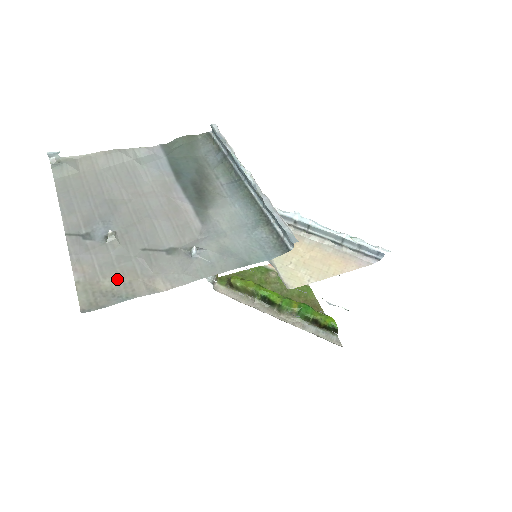
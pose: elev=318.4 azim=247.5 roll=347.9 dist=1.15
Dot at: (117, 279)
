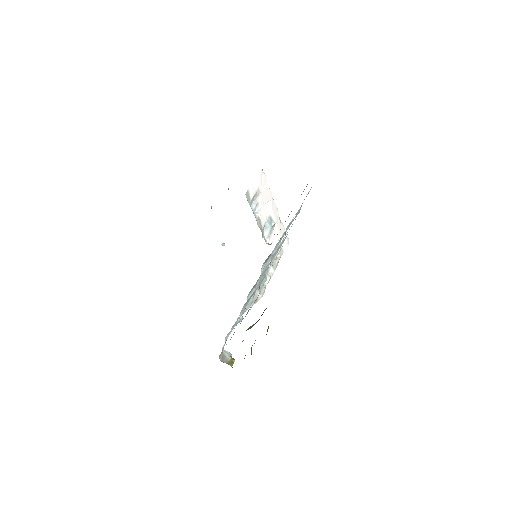
Dot at: occluded
